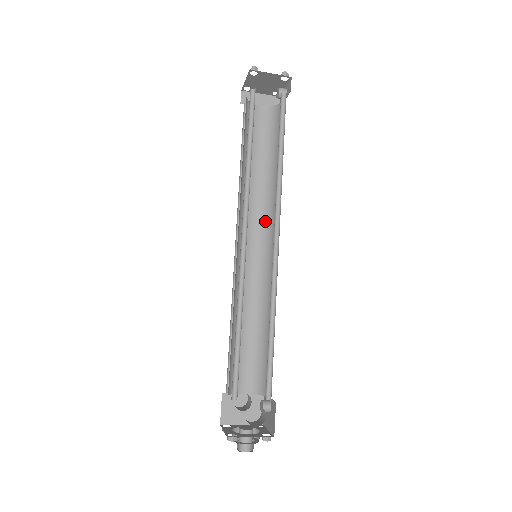
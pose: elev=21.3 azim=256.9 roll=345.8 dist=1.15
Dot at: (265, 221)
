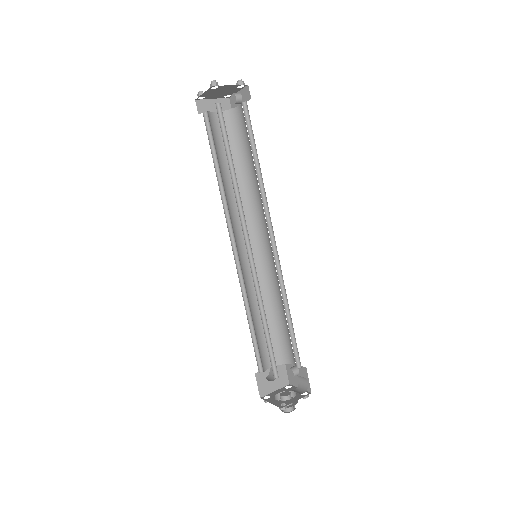
Dot at: (250, 221)
